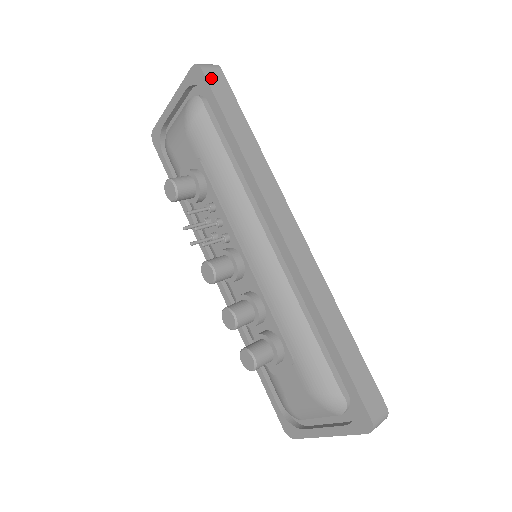
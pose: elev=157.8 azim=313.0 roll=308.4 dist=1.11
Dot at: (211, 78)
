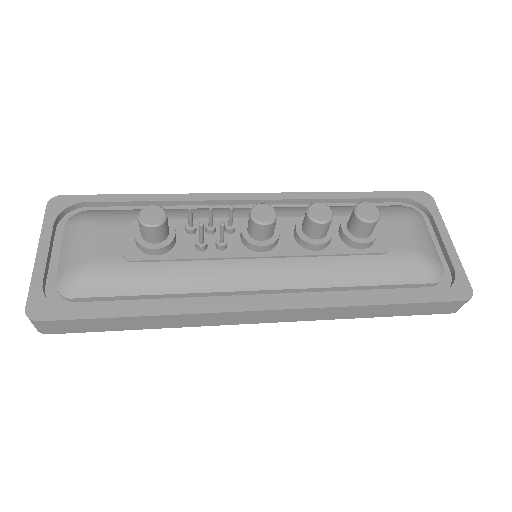
Dot at: (75, 199)
